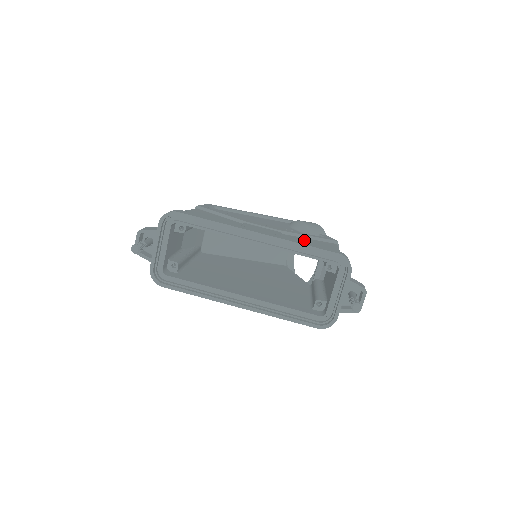
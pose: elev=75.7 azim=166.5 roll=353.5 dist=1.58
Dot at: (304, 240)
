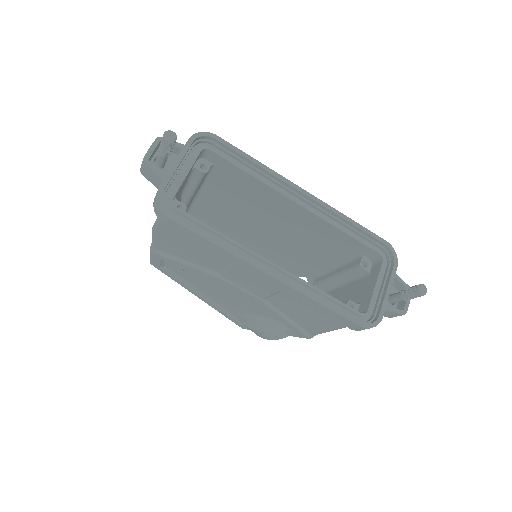
Dot at: occluded
